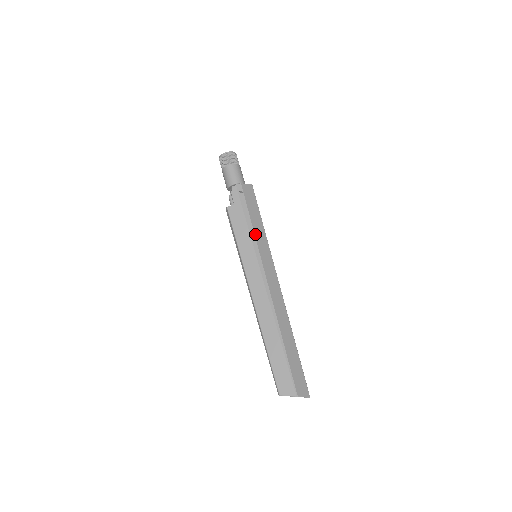
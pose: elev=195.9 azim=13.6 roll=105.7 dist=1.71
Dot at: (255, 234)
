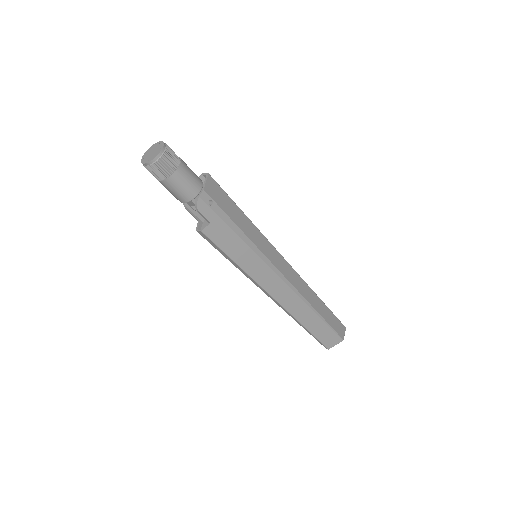
Dot at: (251, 239)
